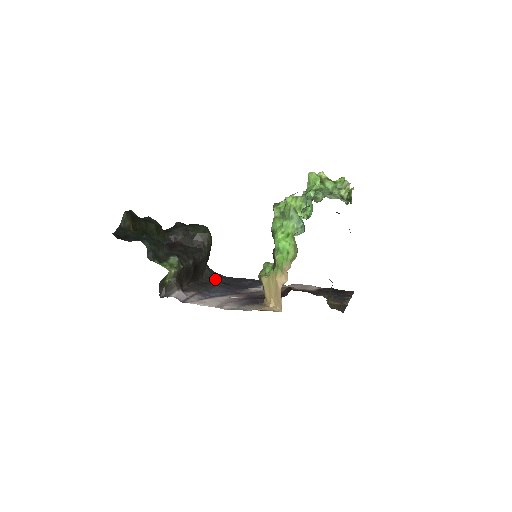
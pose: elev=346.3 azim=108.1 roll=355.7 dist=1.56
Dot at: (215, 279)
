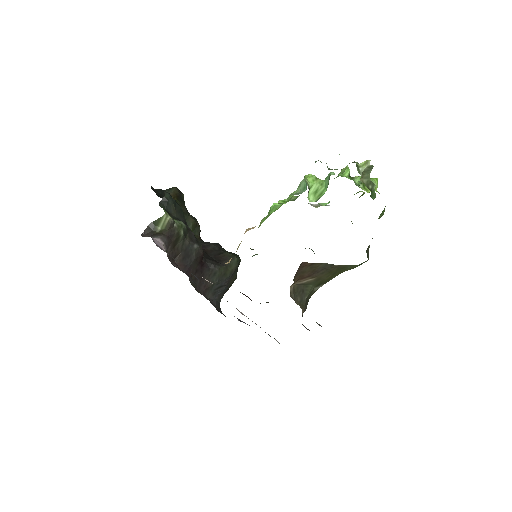
Dot at: occluded
